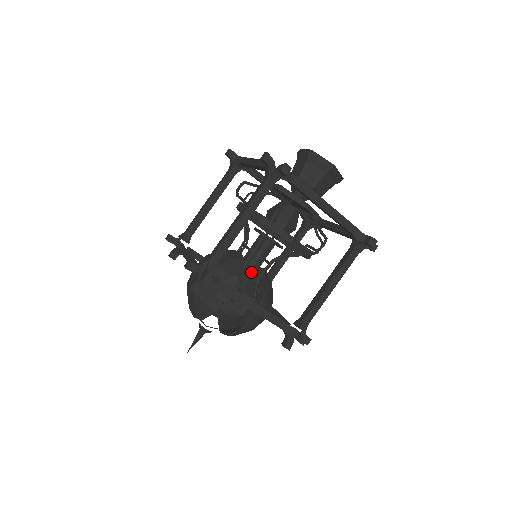
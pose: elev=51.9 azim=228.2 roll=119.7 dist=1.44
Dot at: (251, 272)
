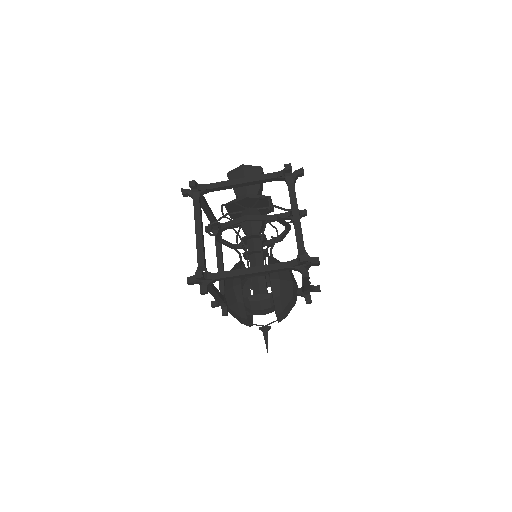
Dot at: occluded
